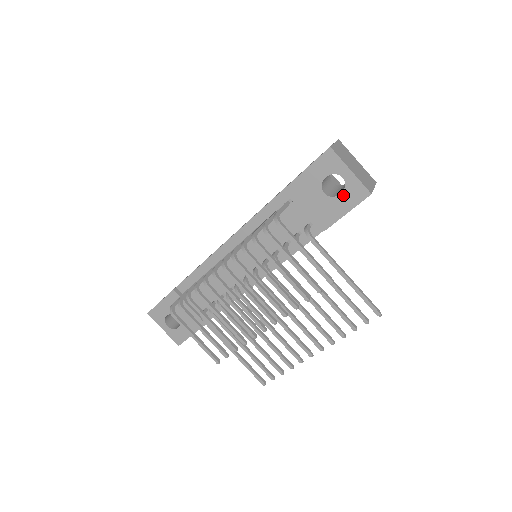
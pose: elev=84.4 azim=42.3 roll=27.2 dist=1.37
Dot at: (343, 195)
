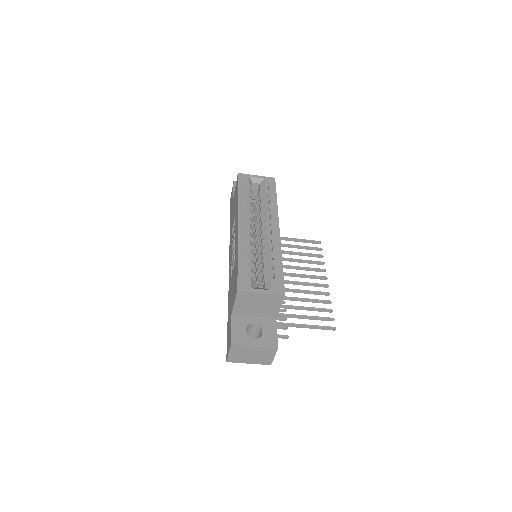
Dot at: occluded
